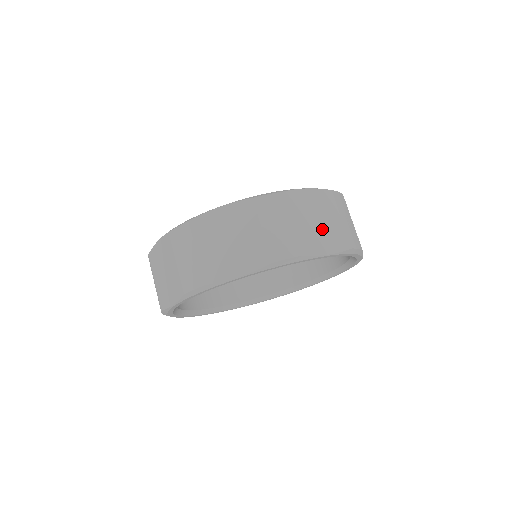
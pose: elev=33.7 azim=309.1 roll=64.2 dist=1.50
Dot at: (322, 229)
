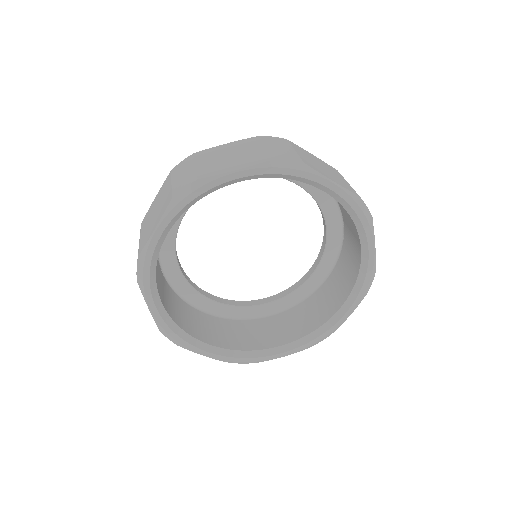
Dot at: (327, 172)
